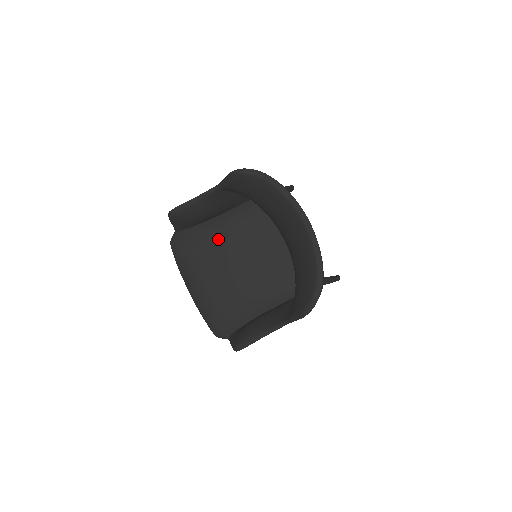
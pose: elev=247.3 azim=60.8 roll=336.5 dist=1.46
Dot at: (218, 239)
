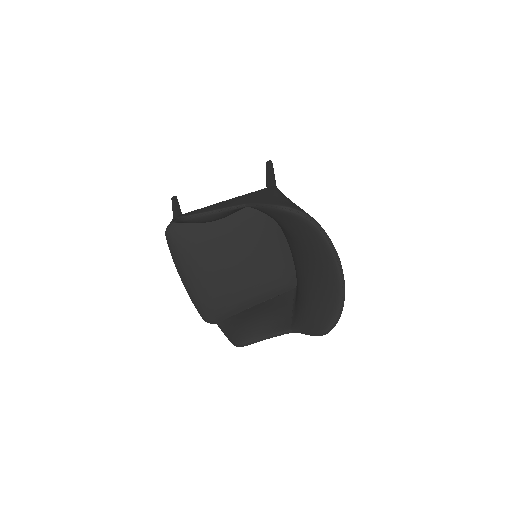
Dot at: (221, 238)
